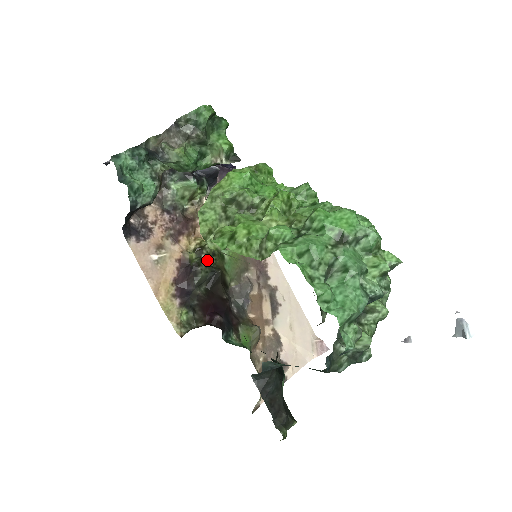
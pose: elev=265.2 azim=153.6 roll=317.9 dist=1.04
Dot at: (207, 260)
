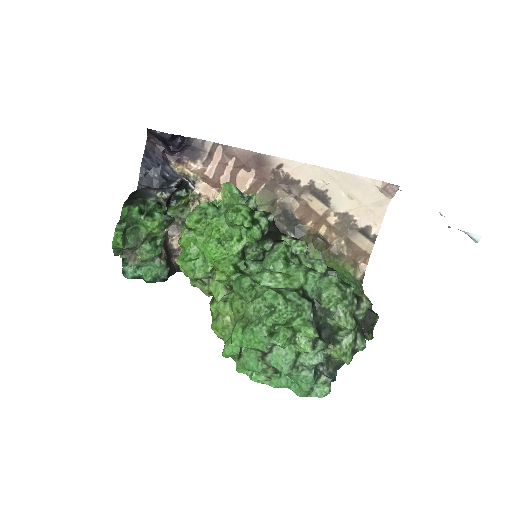
Dot at: occluded
